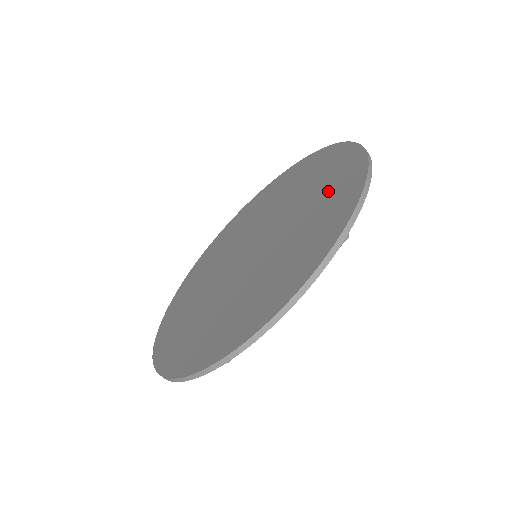
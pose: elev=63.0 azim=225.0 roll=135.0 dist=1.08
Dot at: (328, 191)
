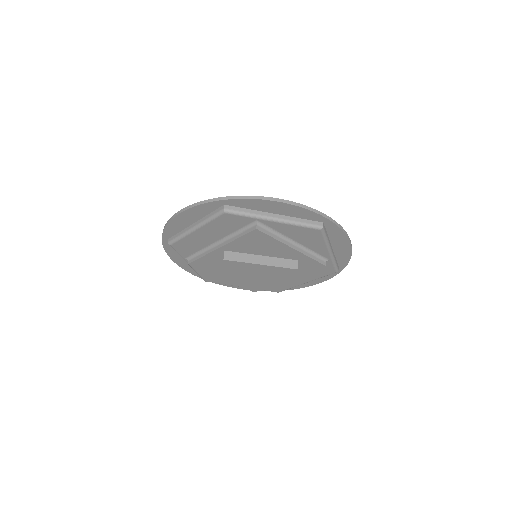
Dot at: occluded
